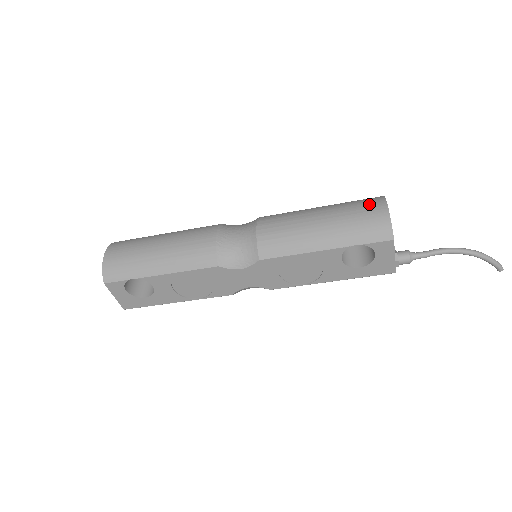
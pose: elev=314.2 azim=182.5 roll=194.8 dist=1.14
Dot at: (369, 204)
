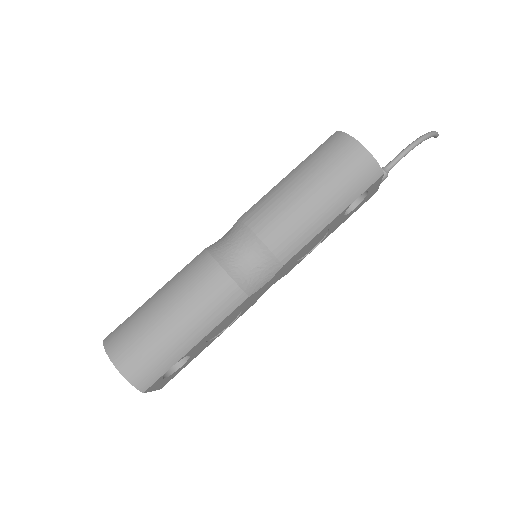
Dot at: (344, 152)
